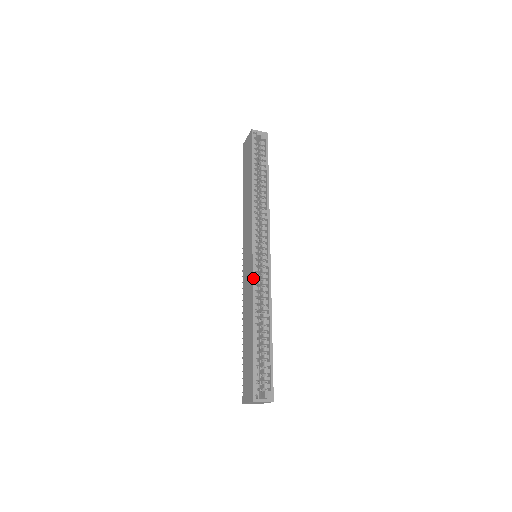
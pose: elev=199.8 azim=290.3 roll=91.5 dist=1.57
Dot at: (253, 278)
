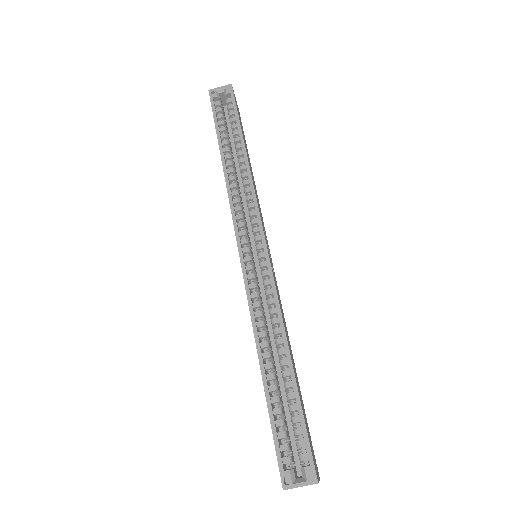
Dot at: (246, 292)
